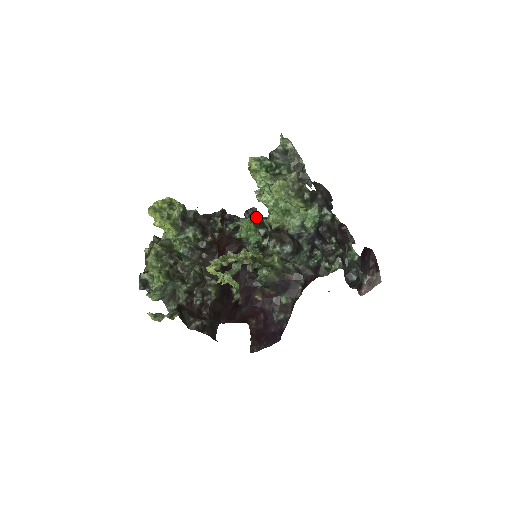
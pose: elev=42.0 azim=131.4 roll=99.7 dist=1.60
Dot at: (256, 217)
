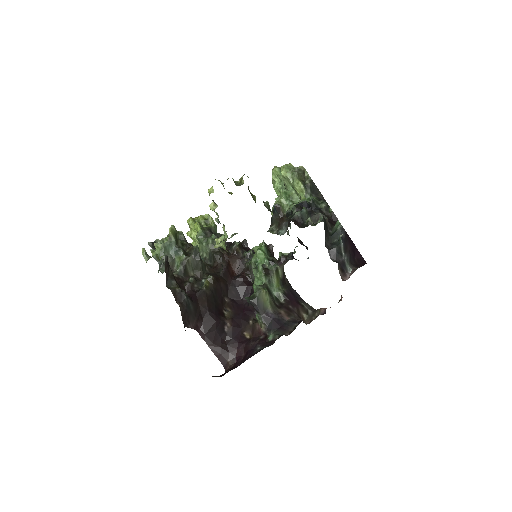
Dot at: (270, 252)
